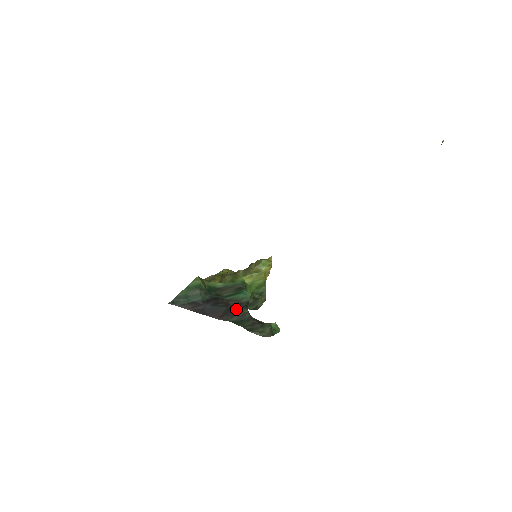
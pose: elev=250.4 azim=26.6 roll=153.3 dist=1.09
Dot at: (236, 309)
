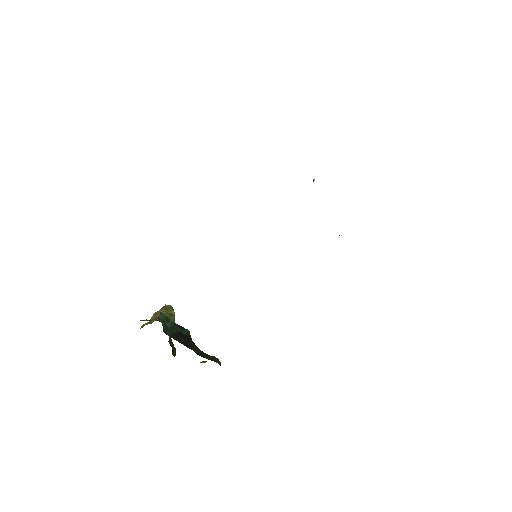
Dot at: occluded
